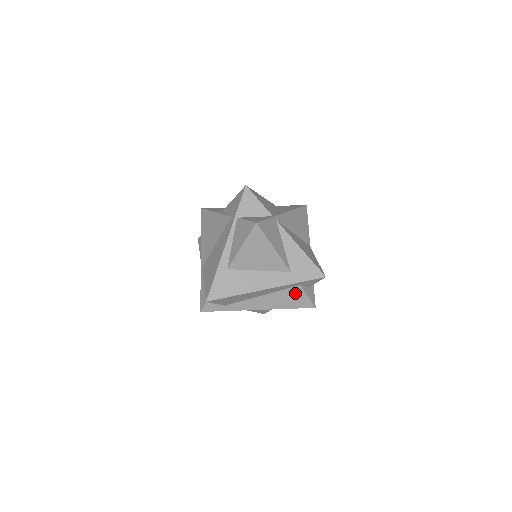
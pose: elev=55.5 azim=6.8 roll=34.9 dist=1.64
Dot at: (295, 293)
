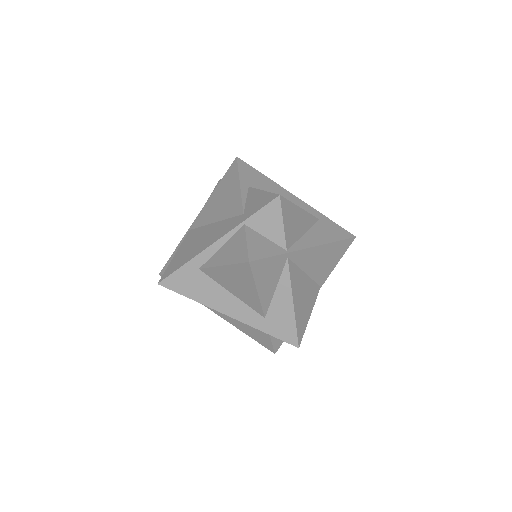
Dot at: (260, 332)
